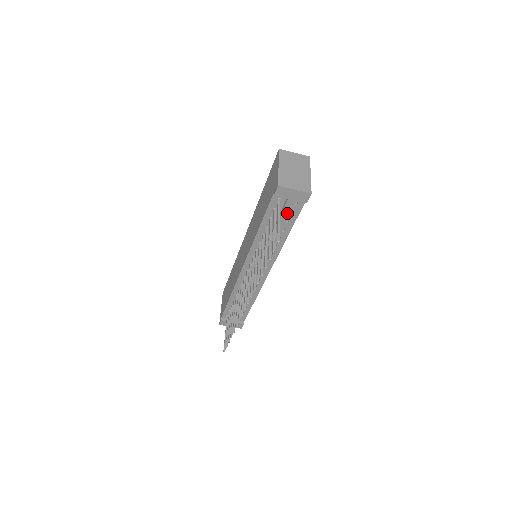
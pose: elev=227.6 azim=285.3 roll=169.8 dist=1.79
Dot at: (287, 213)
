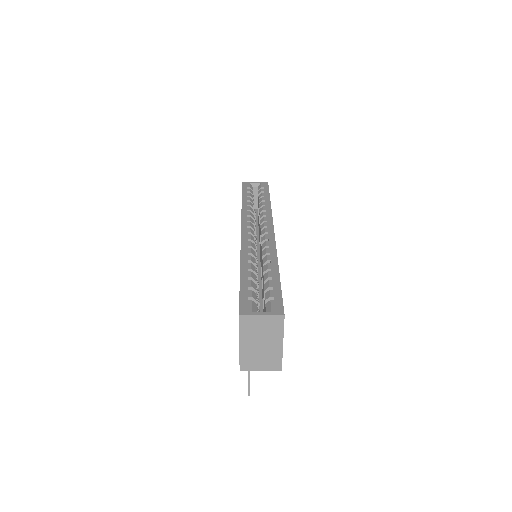
Dot at: occluded
